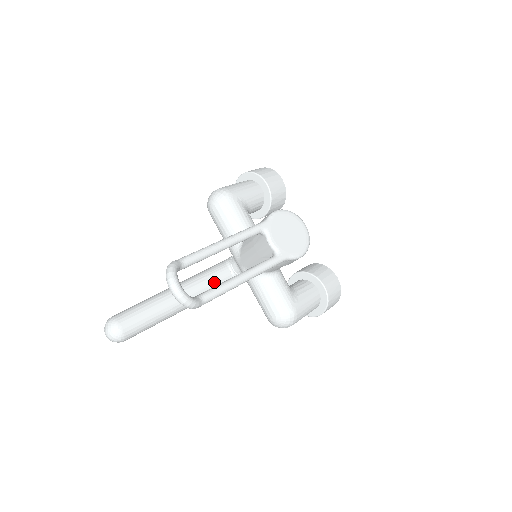
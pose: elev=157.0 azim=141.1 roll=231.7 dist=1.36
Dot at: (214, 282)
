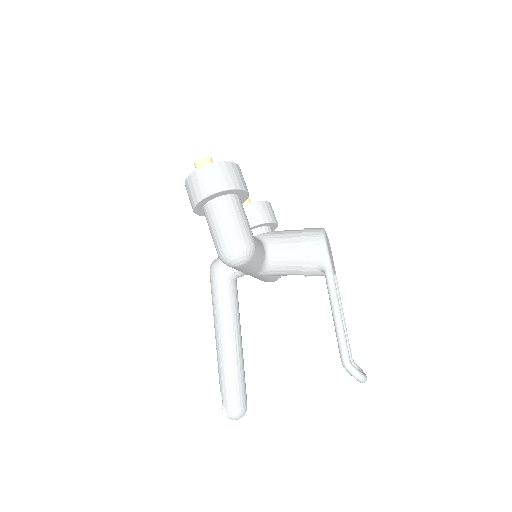
Dot at: (238, 302)
